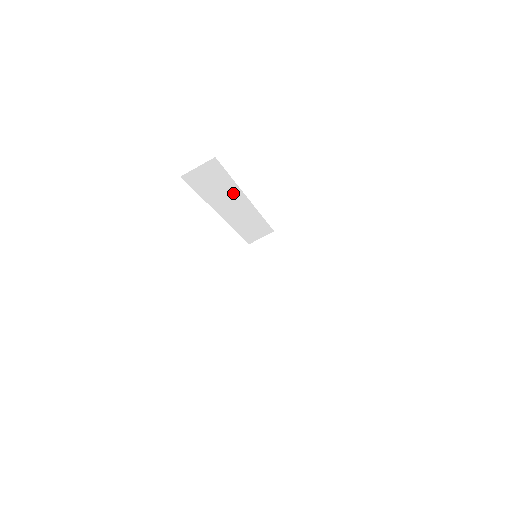
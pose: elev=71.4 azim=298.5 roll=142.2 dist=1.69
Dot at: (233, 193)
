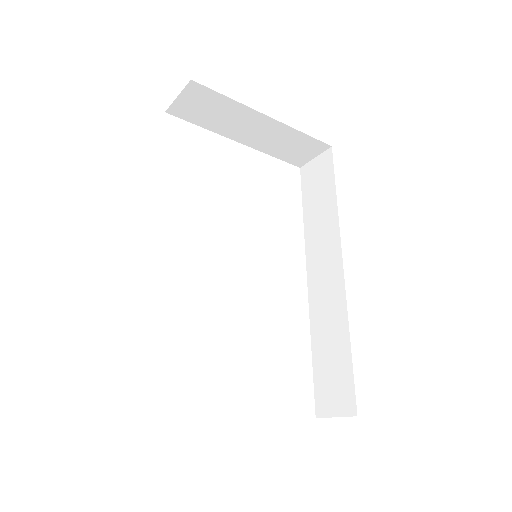
Dot at: occluded
